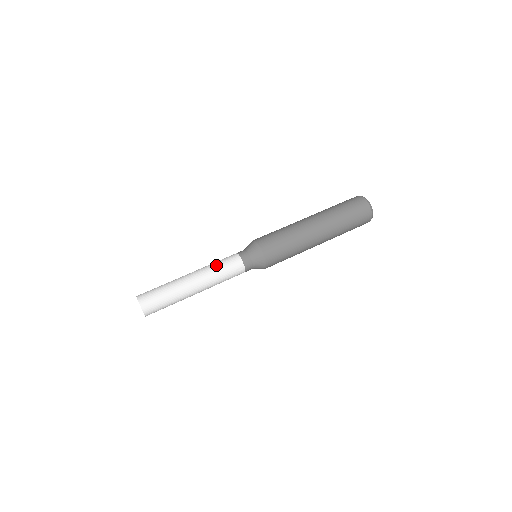
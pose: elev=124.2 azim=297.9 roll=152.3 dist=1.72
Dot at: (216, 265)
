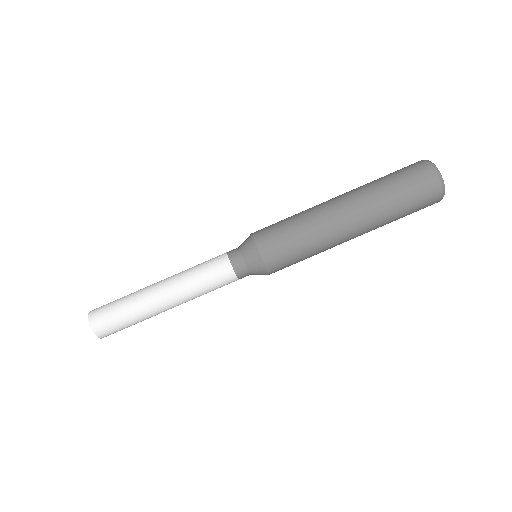
Dot at: (203, 291)
